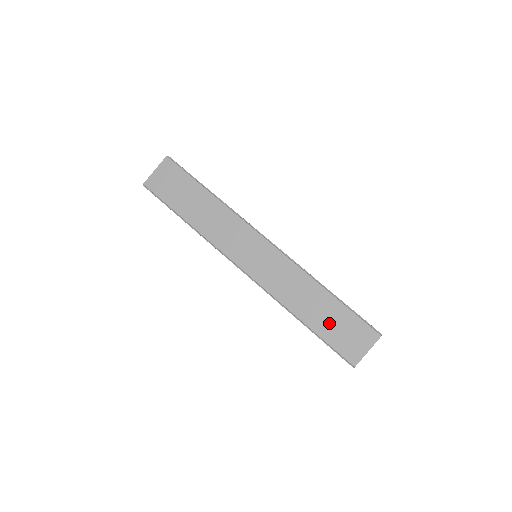
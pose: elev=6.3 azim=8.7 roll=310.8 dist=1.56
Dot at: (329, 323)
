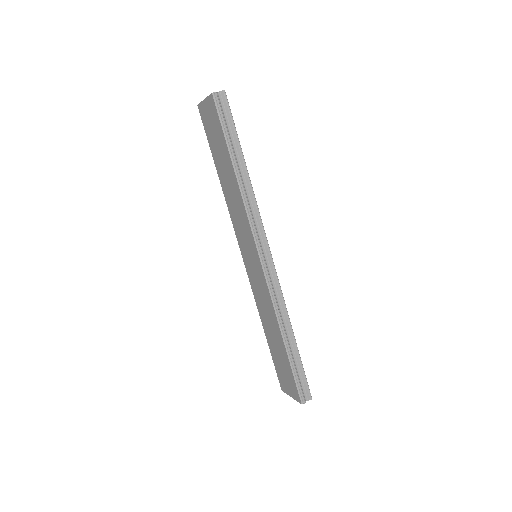
Dot at: (277, 355)
